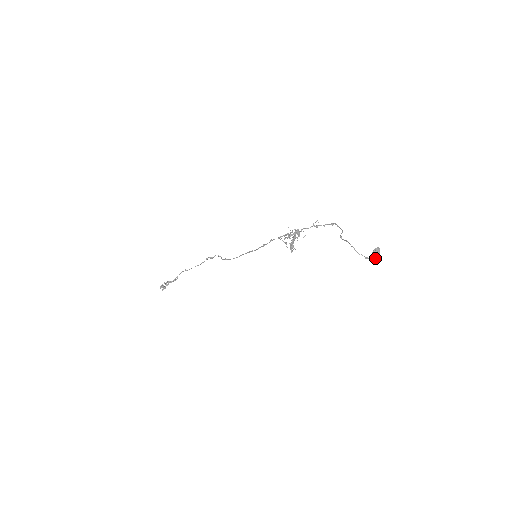
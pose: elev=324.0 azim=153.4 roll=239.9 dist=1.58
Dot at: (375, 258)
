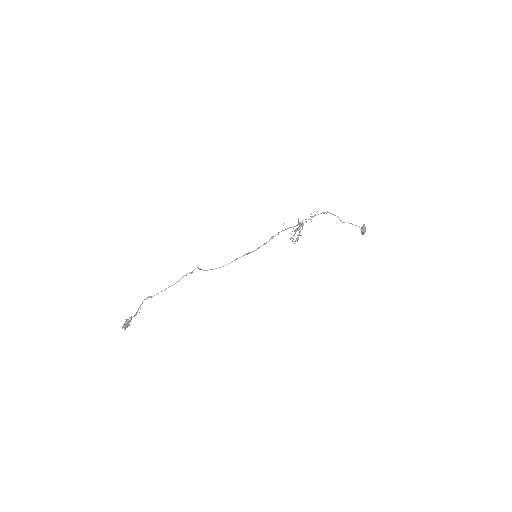
Dot at: occluded
